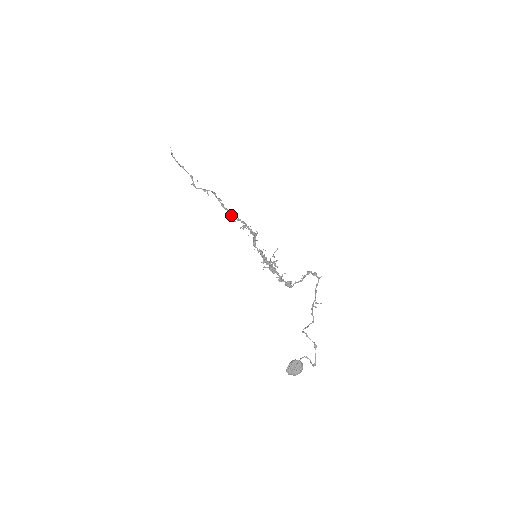
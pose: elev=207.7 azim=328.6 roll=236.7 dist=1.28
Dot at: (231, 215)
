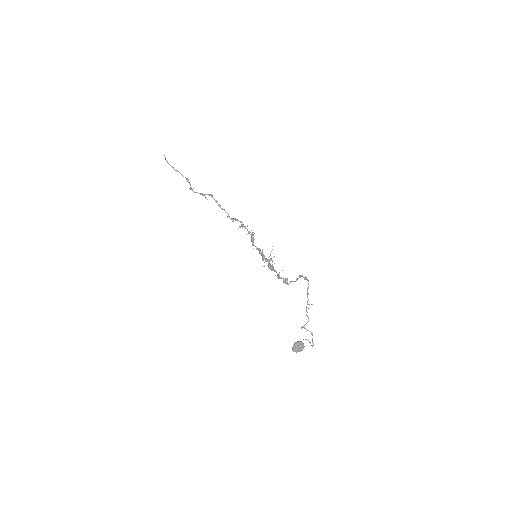
Dot at: (229, 216)
